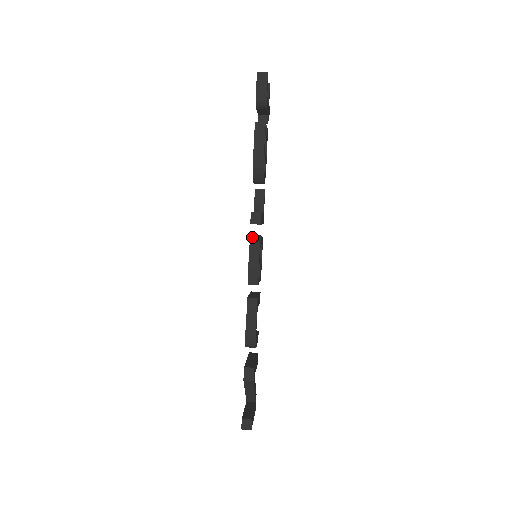
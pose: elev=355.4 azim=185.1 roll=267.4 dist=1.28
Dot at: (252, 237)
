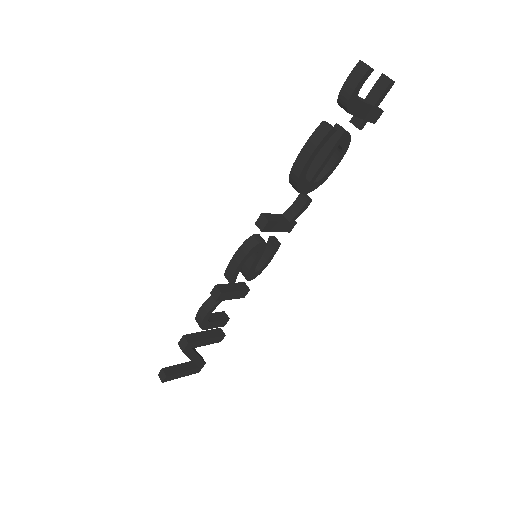
Dot at: (253, 236)
